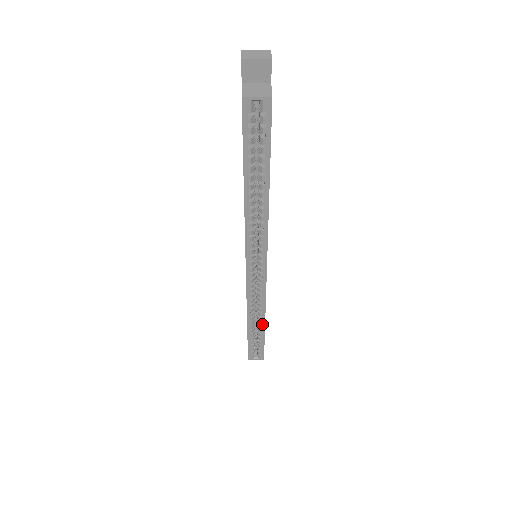
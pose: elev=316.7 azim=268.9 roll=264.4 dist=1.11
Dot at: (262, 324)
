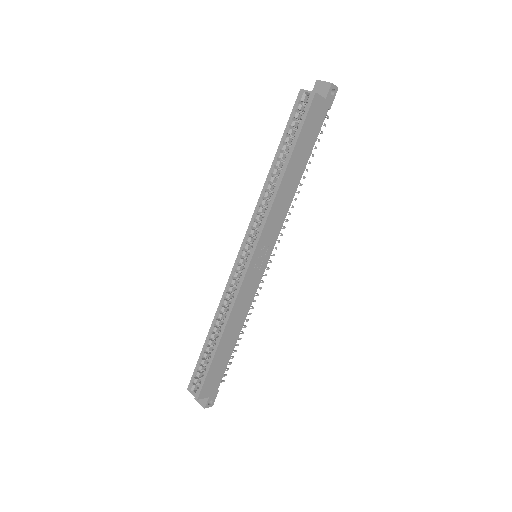
Dot at: (220, 335)
